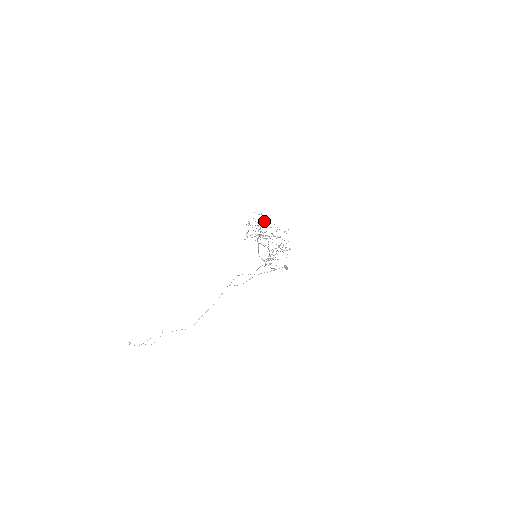
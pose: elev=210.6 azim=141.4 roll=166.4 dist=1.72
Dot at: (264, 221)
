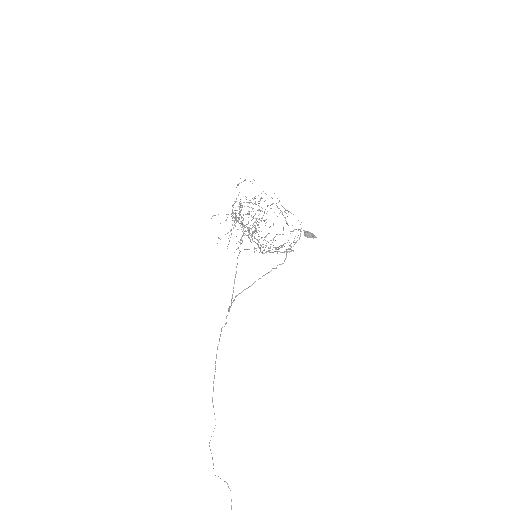
Dot at: (256, 219)
